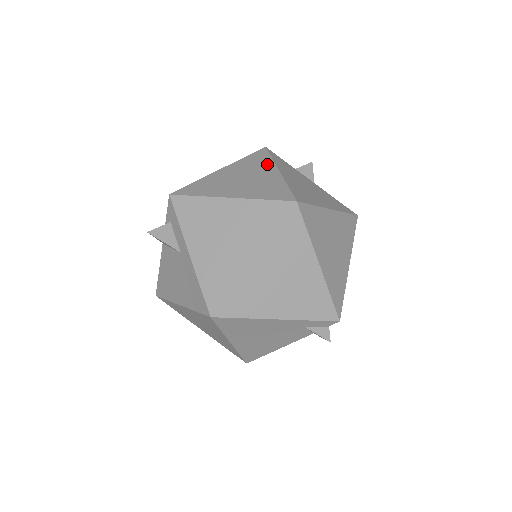
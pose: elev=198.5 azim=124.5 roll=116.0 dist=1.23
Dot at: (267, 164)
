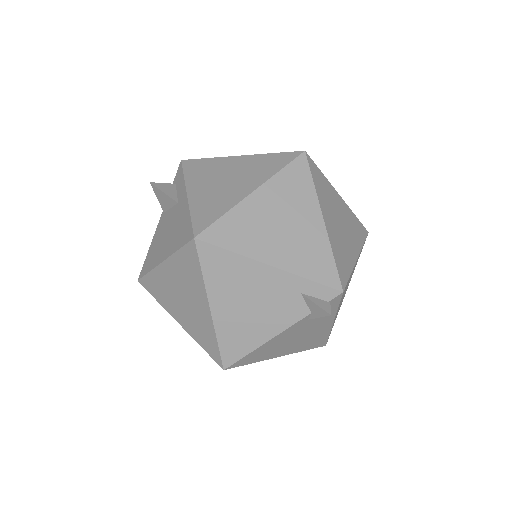
Dot at: occluded
